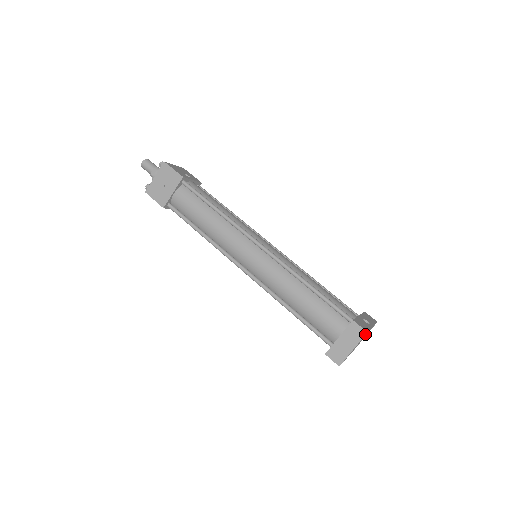
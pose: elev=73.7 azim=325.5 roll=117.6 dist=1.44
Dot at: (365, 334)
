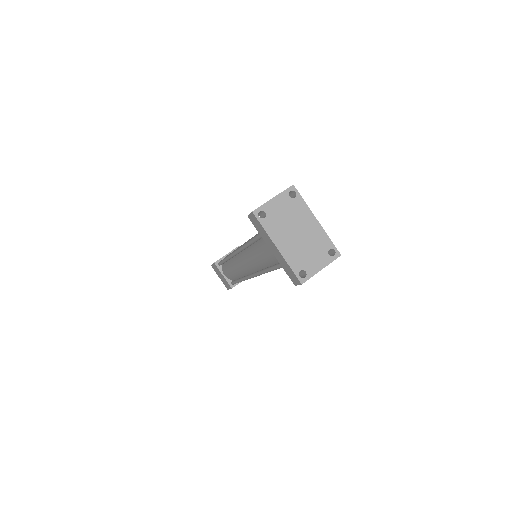
Dot at: (290, 186)
